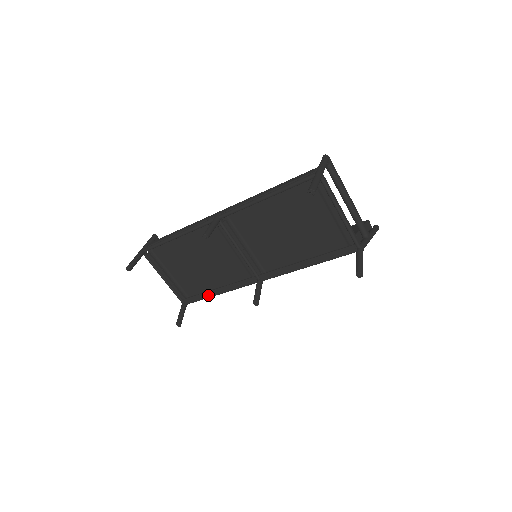
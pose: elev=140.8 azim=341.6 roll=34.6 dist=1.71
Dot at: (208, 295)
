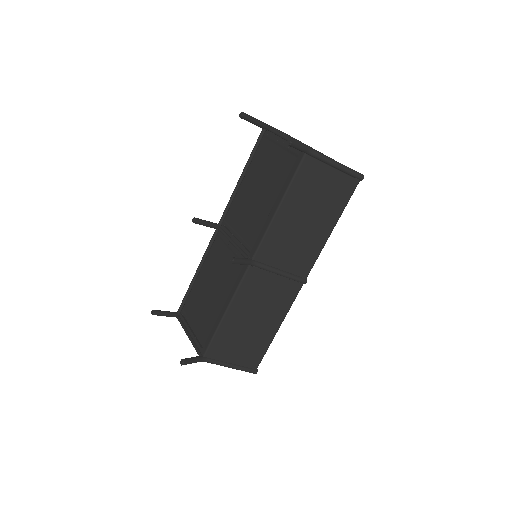
Dot at: (217, 323)
